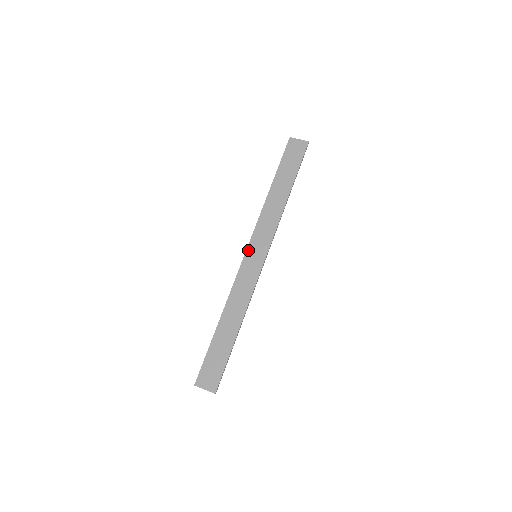
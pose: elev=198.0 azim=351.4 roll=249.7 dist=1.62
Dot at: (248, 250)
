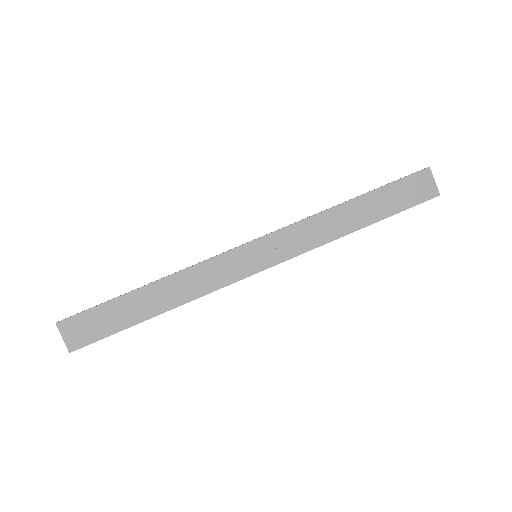
Dot at: (255, 242)
